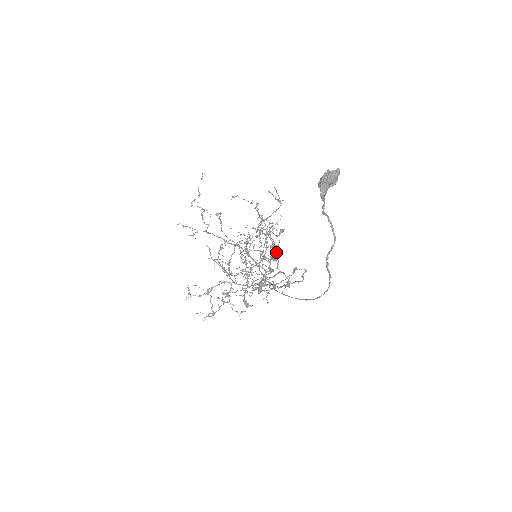
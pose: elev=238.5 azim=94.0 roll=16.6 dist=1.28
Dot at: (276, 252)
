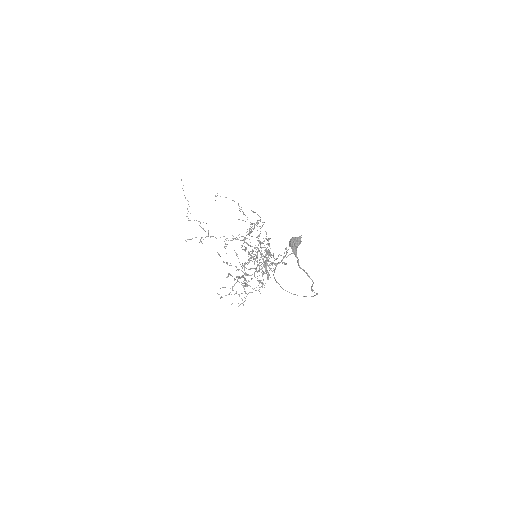
Dot at: occluded
